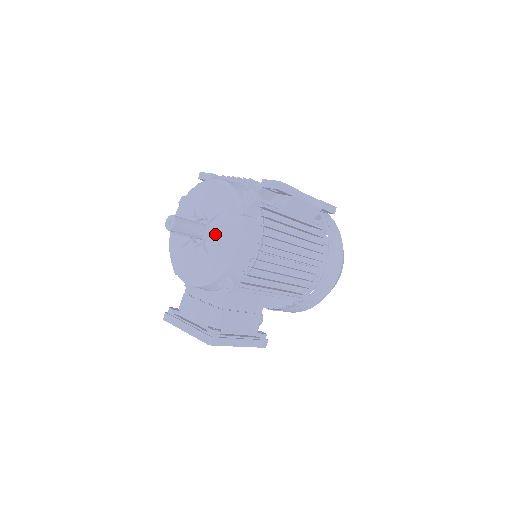
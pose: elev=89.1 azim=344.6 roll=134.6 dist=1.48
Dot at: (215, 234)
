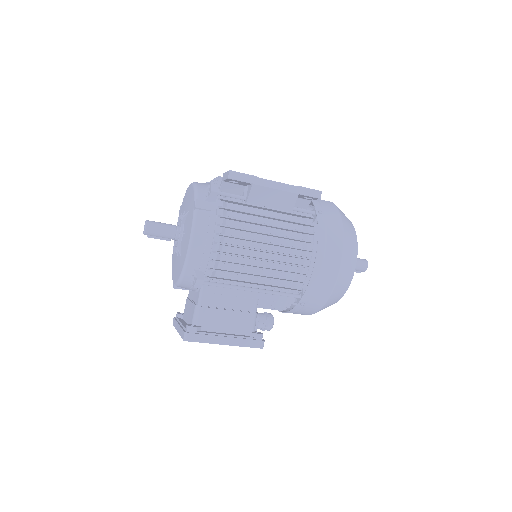
Dot at: (184, 233)
